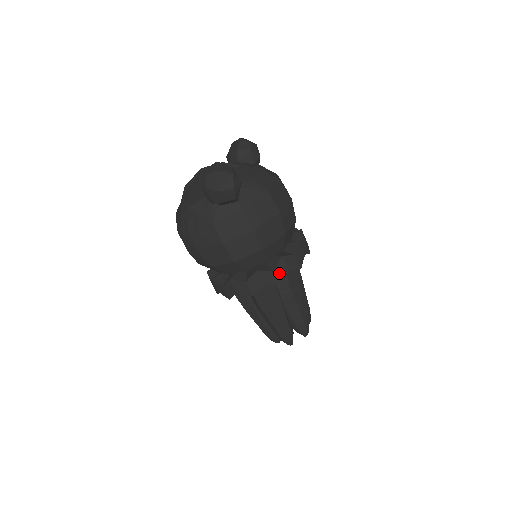
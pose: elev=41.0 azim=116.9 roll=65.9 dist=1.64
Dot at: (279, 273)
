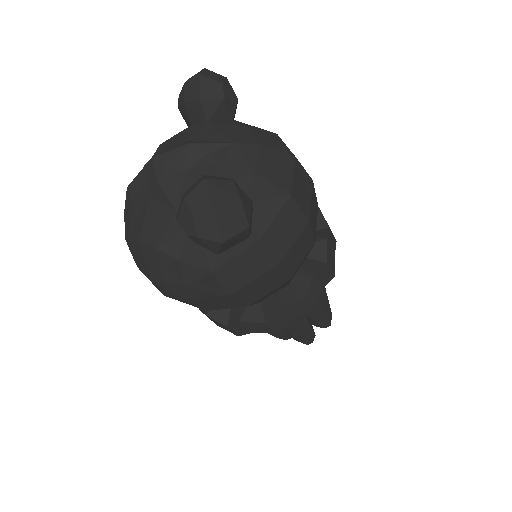
Dot at: (311, 298)
